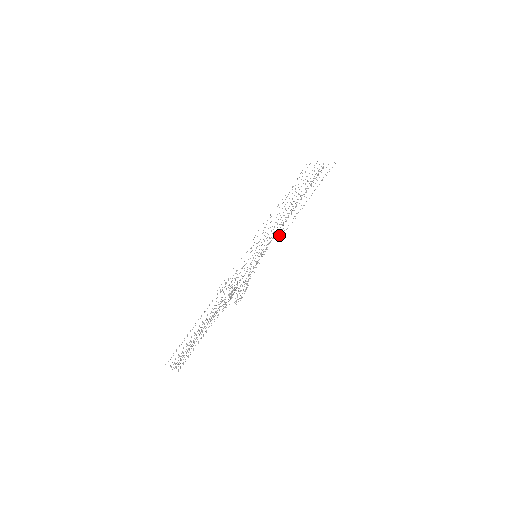
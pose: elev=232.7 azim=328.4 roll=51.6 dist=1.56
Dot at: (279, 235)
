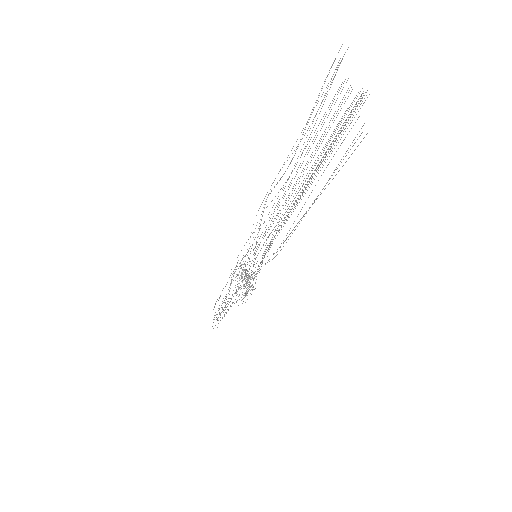
Dot at: occluded
